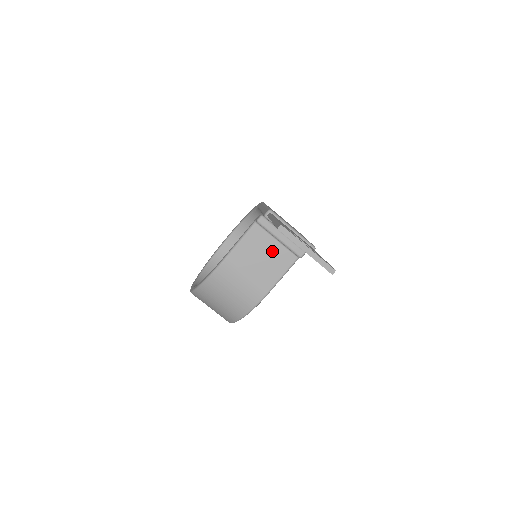
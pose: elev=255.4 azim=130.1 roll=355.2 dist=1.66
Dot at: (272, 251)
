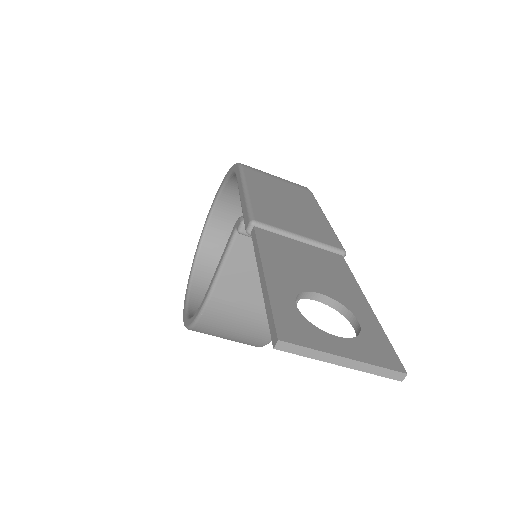
Dot at: occluded
